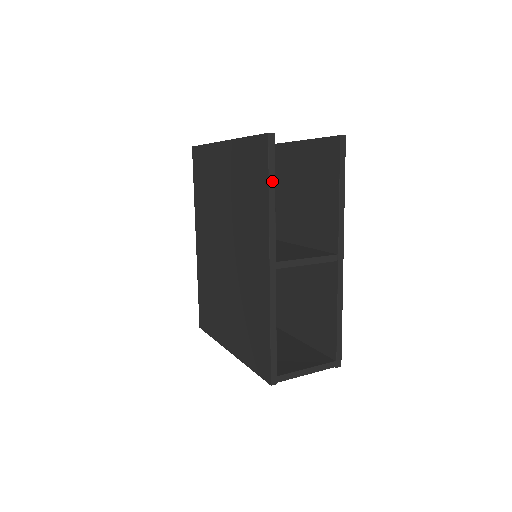
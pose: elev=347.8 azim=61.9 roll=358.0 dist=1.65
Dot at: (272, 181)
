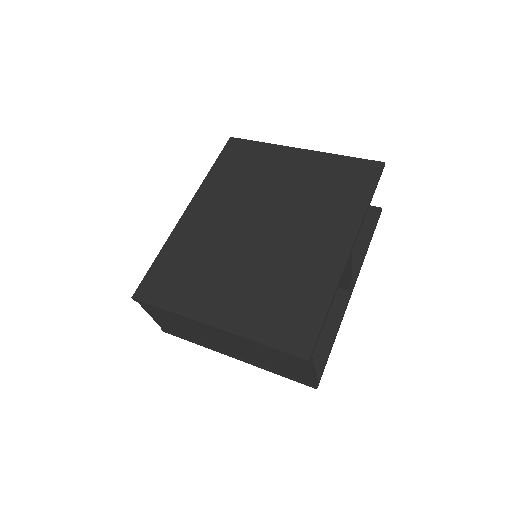
Dot at: occluded
